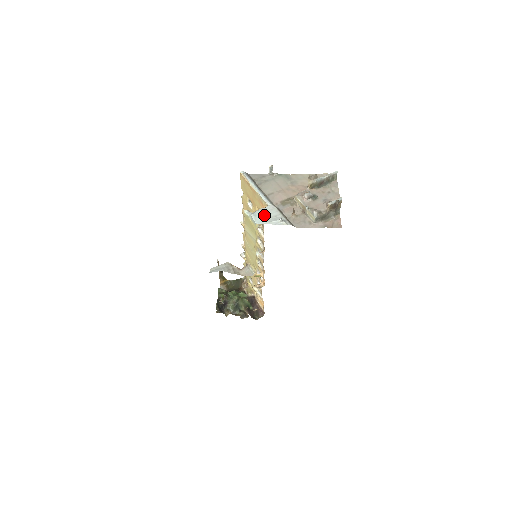
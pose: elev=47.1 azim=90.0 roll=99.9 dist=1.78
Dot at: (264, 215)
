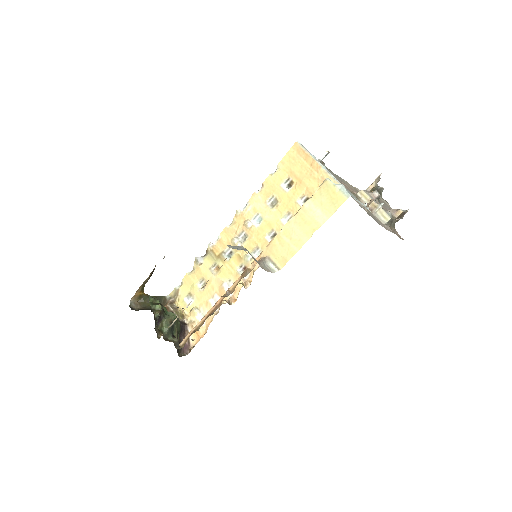
Dot at: (349, 192)
